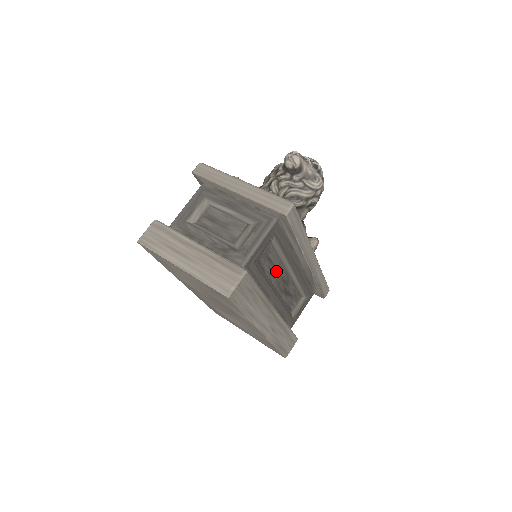
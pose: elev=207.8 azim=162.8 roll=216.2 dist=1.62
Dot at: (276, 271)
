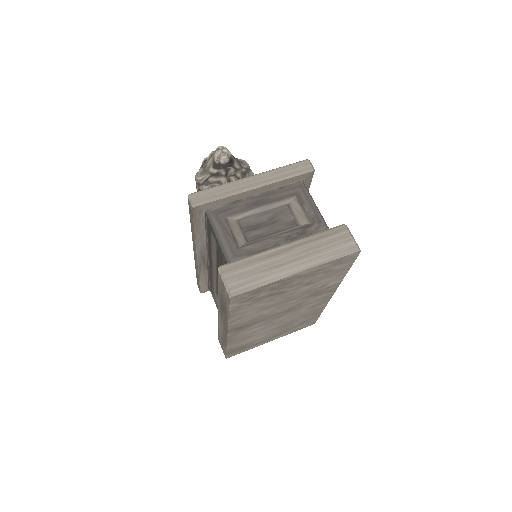
Dot at: occluded
